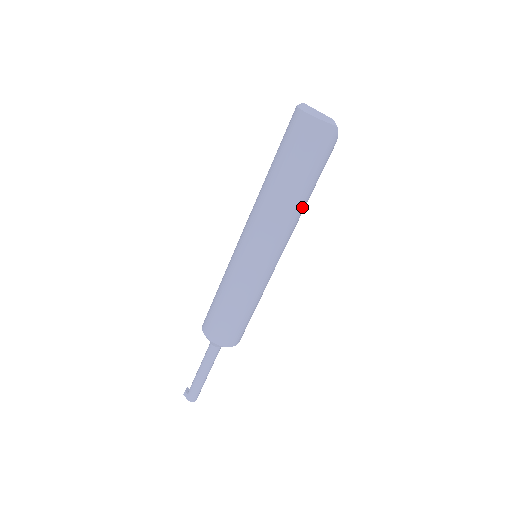
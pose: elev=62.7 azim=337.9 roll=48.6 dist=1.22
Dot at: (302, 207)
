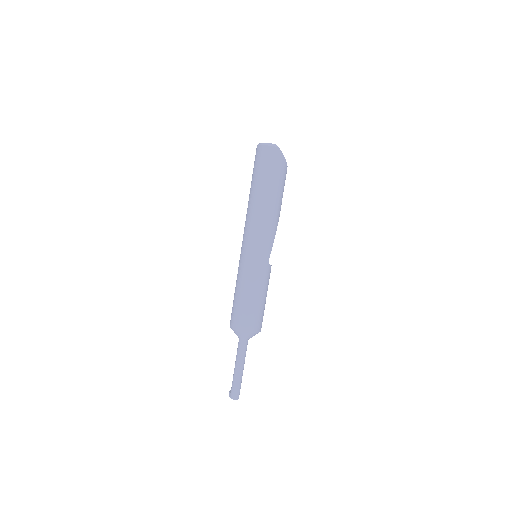
Dot at: (273, 208)
